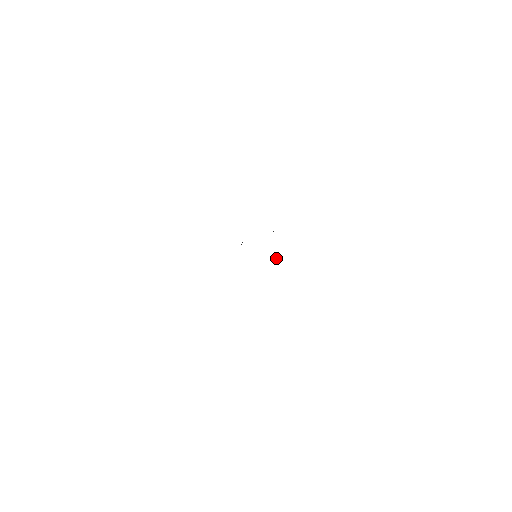
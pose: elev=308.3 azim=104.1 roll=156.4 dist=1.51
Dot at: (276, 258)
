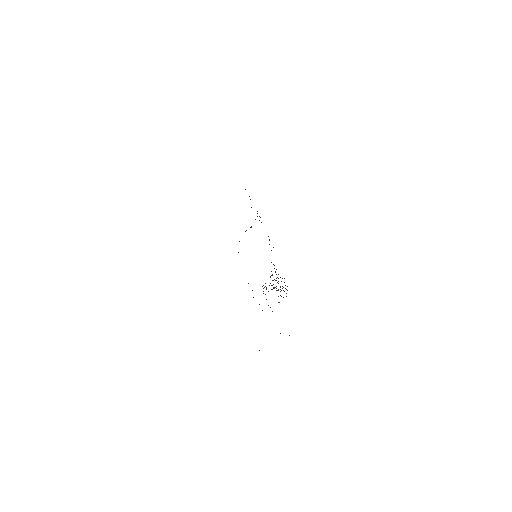
Dot at: occluded
